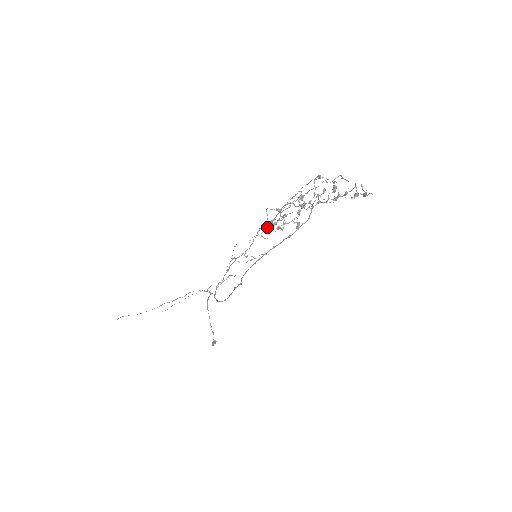
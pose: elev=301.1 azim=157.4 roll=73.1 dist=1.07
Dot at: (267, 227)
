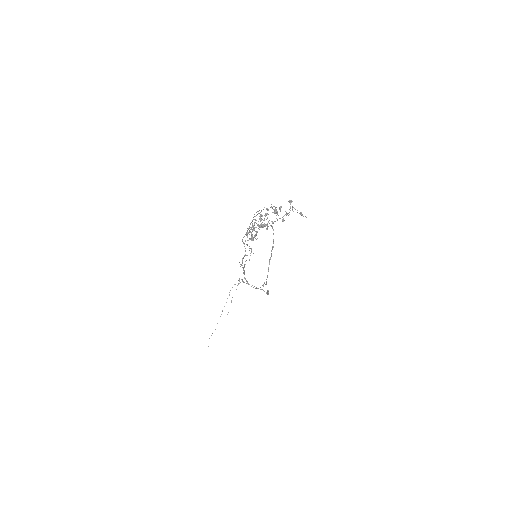
Dot at: occluded
